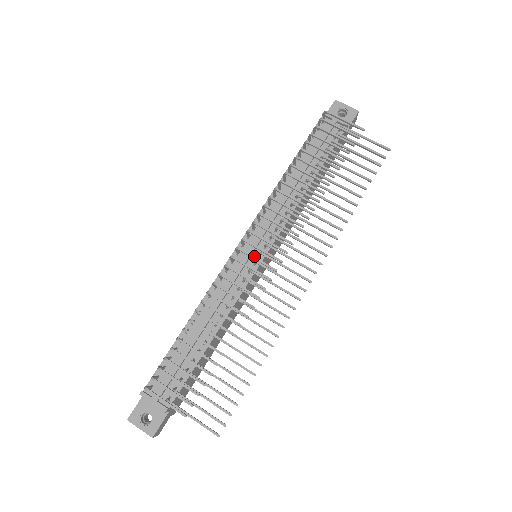
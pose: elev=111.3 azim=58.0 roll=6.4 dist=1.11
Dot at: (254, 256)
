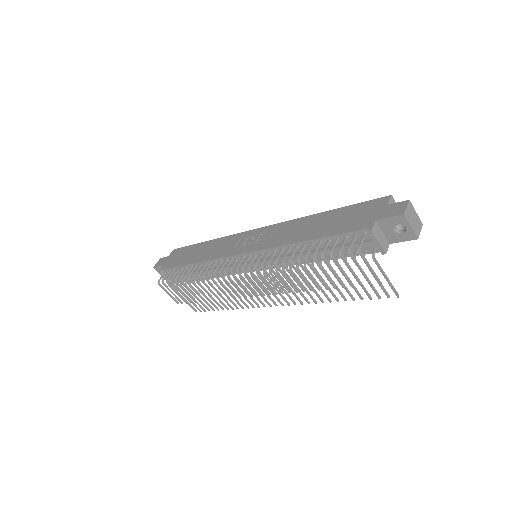
Dot at: occluded
